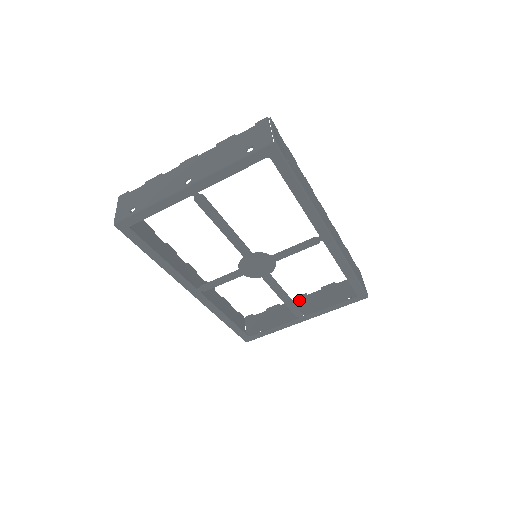
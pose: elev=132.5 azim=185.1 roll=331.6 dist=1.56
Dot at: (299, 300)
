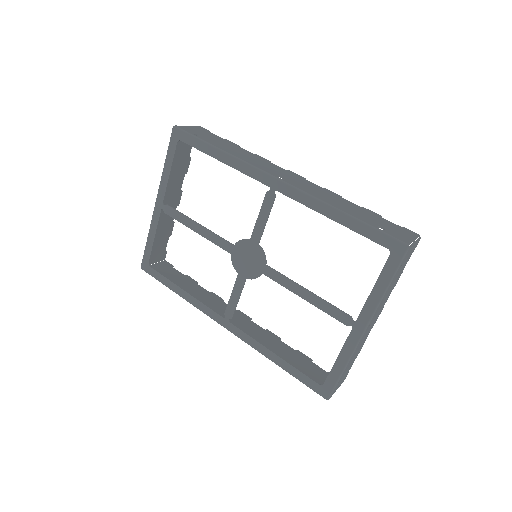
Dot at: occluded
